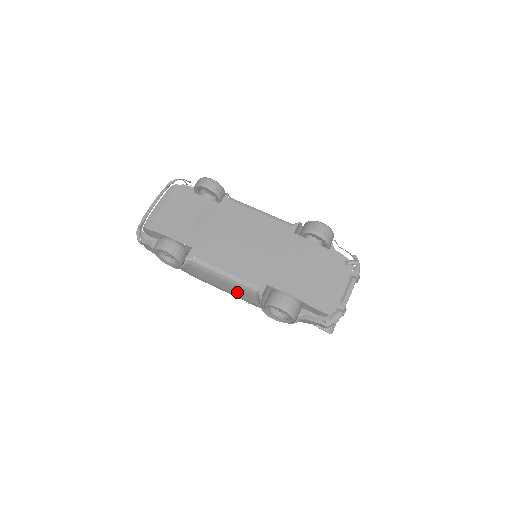
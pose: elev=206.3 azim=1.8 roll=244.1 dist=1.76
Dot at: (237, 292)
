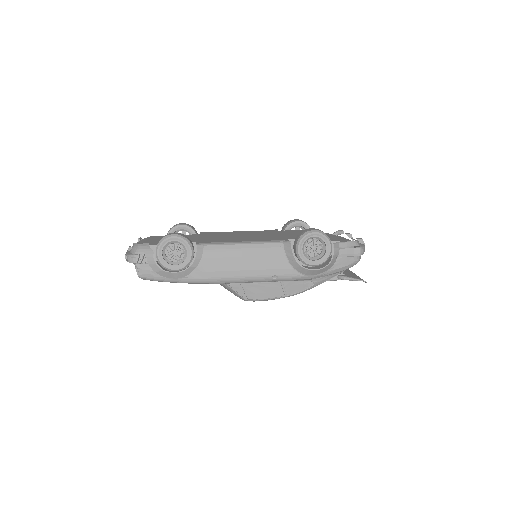
Dot at: (261, 262)
